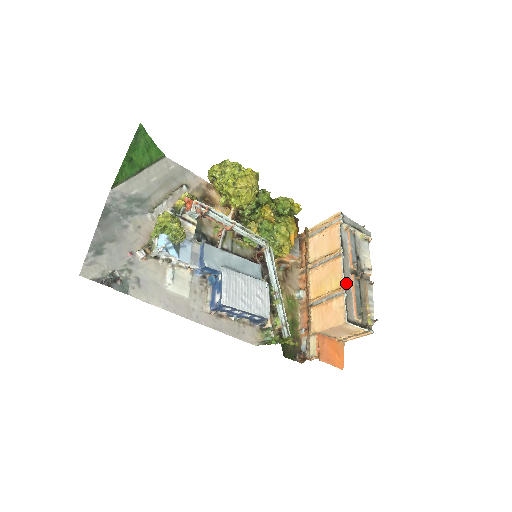
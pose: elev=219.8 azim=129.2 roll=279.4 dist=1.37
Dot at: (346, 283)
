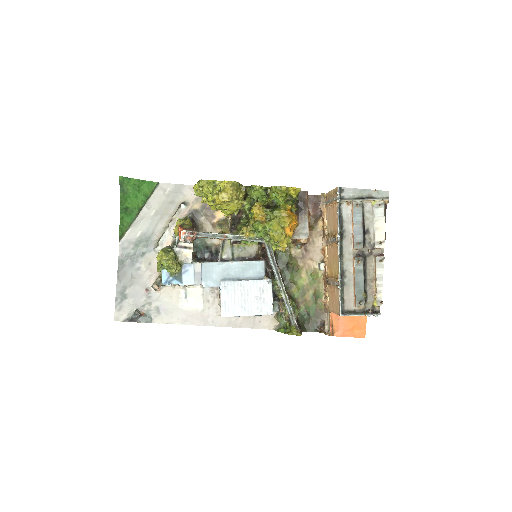
Dot at: (345, 270)
